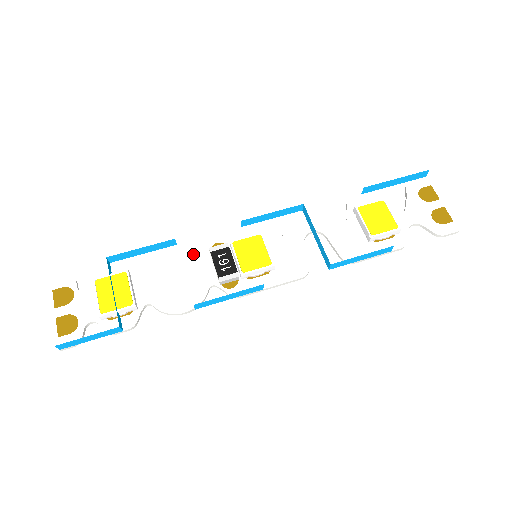
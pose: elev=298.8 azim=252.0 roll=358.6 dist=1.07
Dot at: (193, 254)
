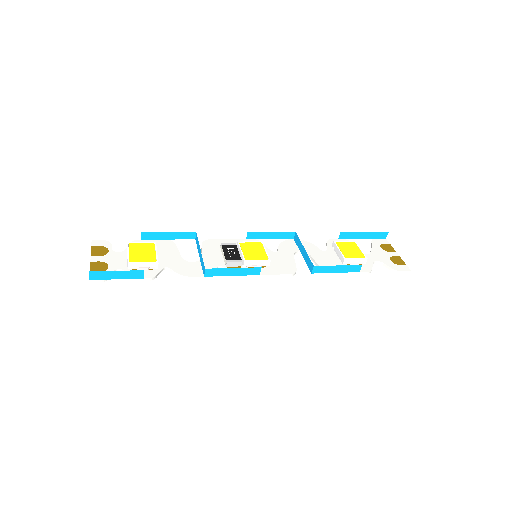
Dot at: (207, 246)
